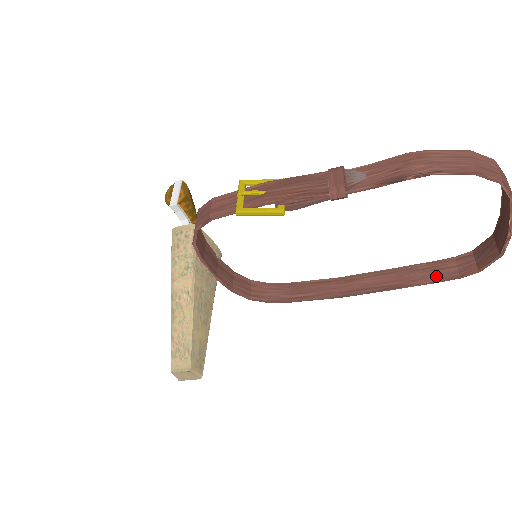
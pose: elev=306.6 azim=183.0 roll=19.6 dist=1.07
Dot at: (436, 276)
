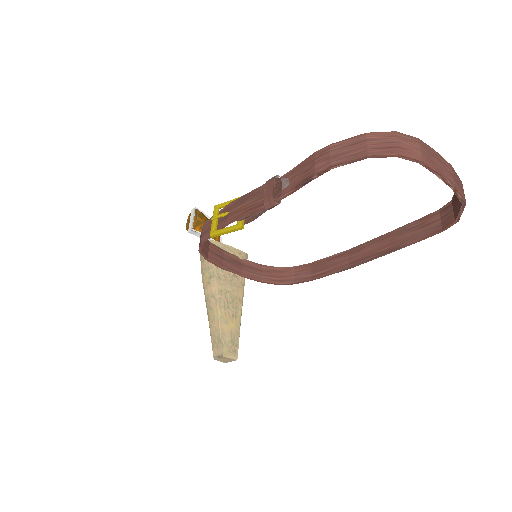
Dot at: (423, 233)
